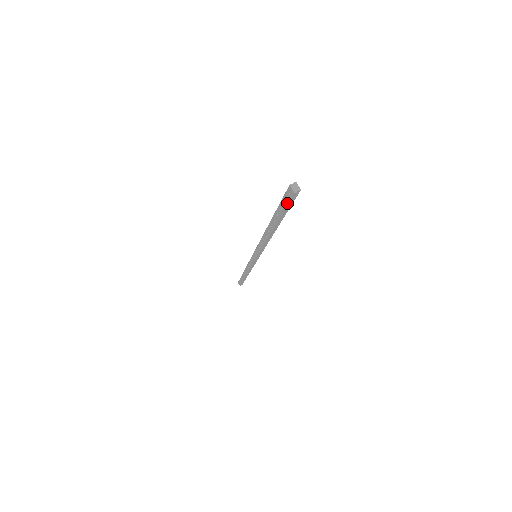
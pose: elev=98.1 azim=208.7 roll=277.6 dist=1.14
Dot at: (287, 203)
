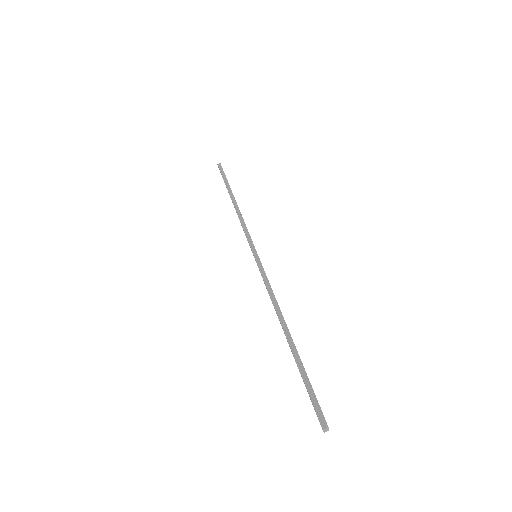
Dot at: occluded
